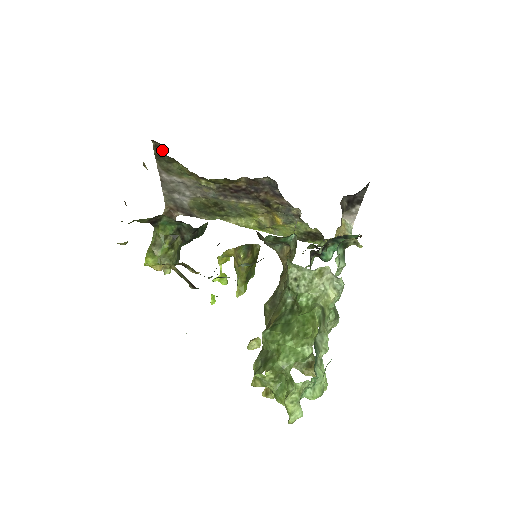
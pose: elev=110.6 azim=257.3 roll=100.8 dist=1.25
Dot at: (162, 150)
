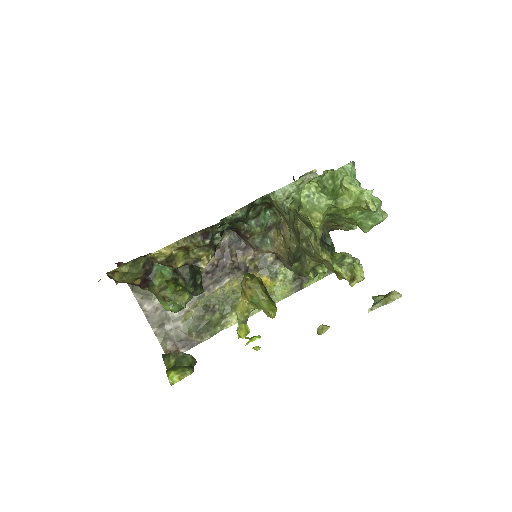
Dot at: occluded
